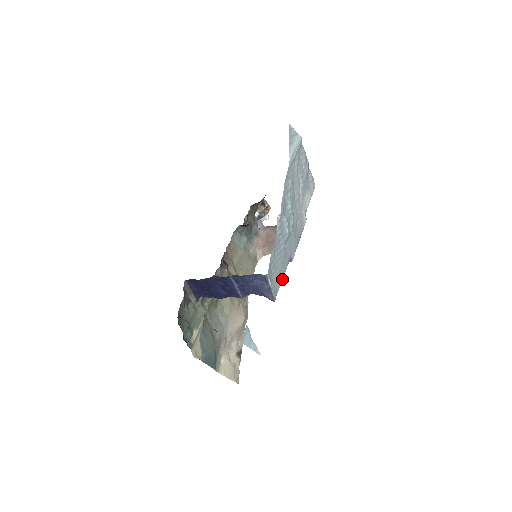
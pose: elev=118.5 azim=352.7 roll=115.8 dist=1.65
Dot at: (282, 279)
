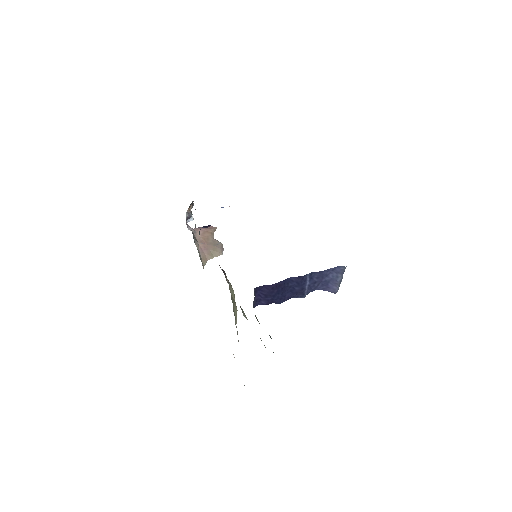
Dot at: occluded
